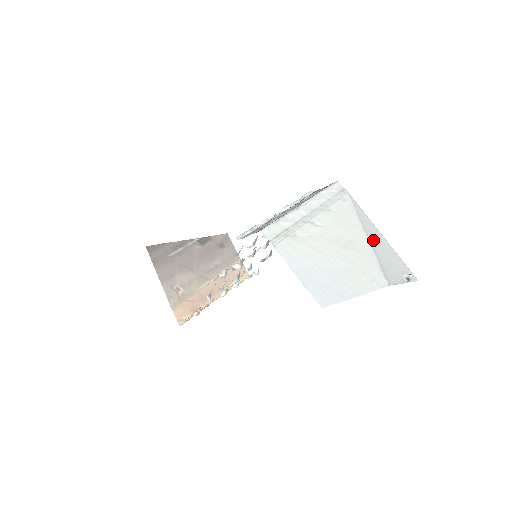
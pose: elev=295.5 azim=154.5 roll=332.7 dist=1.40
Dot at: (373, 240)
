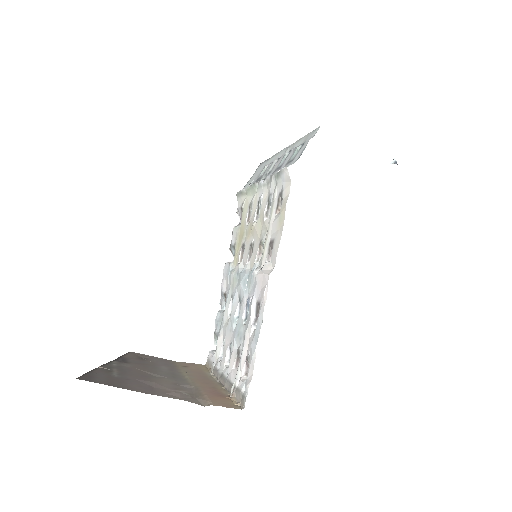
Dot at: occluded
